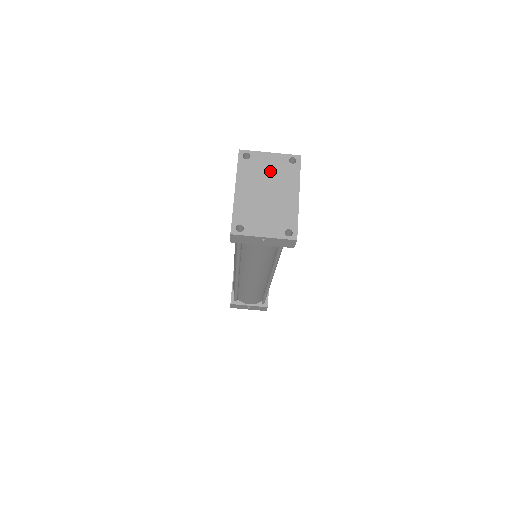
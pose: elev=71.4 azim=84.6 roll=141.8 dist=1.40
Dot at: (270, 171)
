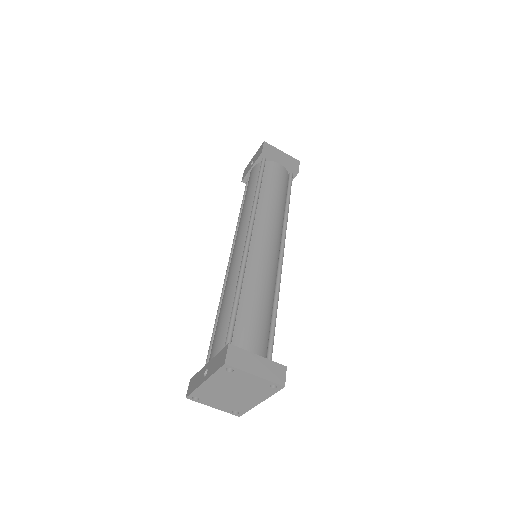
Dot at: (246, 384)
